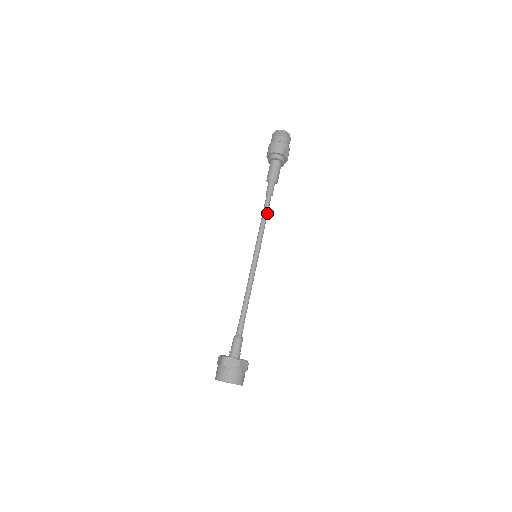
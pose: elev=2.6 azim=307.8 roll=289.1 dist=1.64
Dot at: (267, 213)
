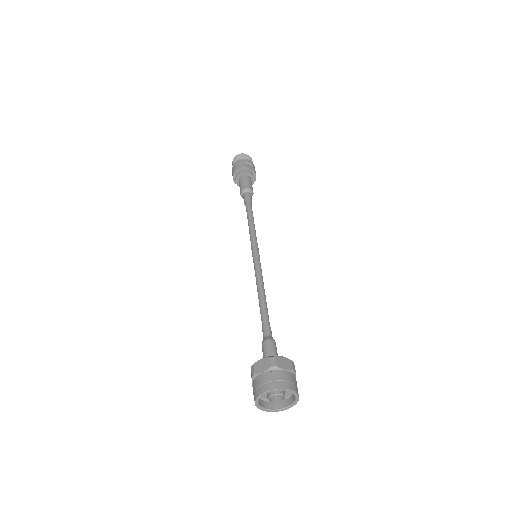
Dot at: (252, 217)
